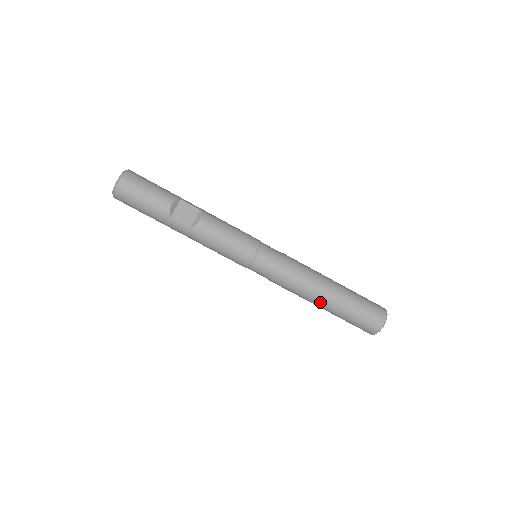
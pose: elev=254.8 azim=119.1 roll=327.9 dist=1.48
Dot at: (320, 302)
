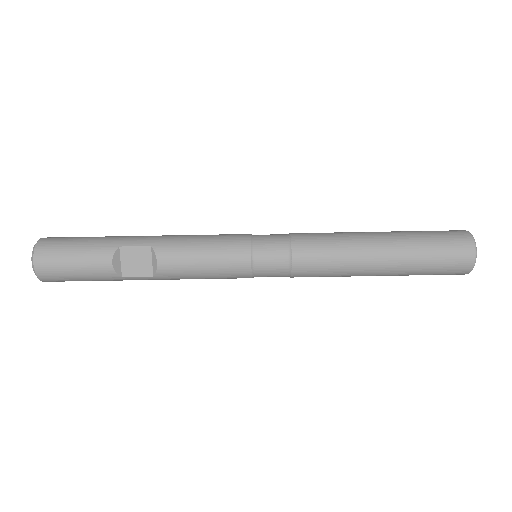
Dot at: (369, 275)
